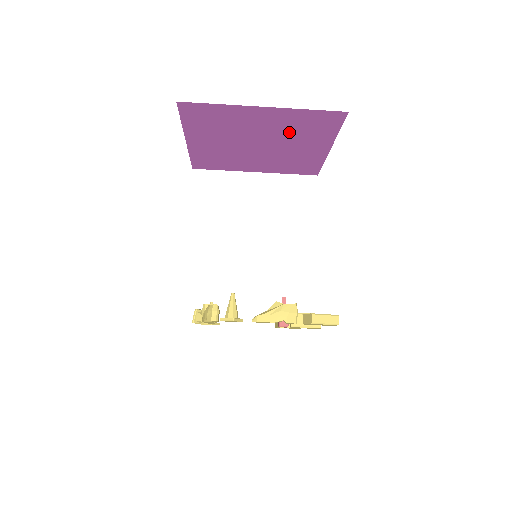
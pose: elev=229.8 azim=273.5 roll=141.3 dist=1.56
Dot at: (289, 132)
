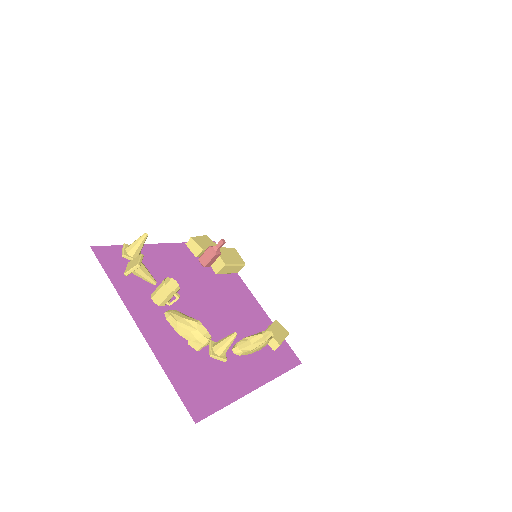
Dot at: occluded
